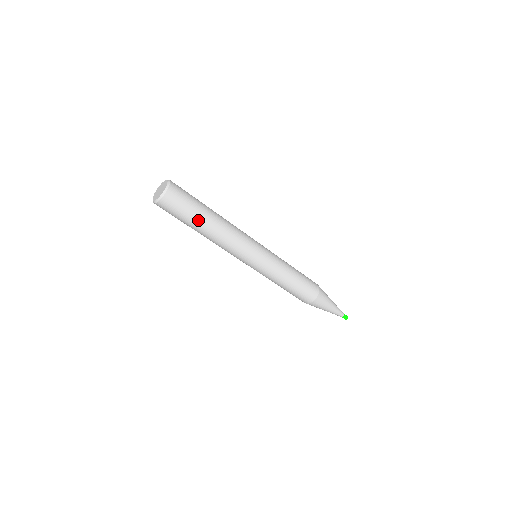
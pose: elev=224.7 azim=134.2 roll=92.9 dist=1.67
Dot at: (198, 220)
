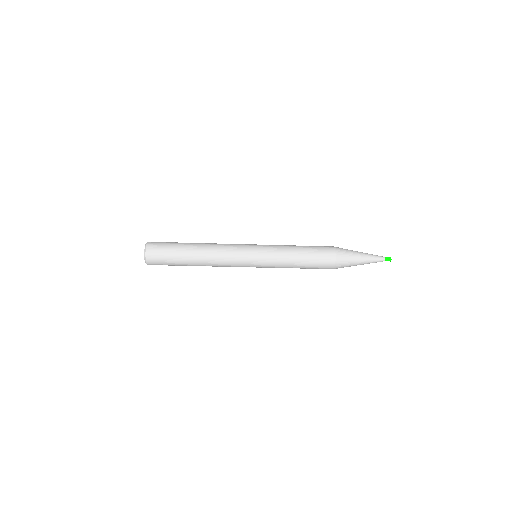
Dot at: occluded
